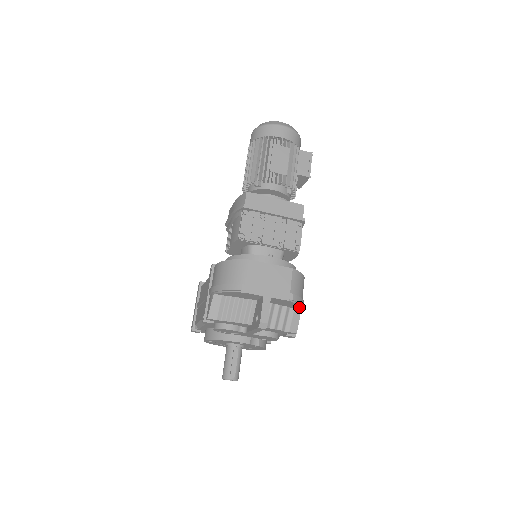
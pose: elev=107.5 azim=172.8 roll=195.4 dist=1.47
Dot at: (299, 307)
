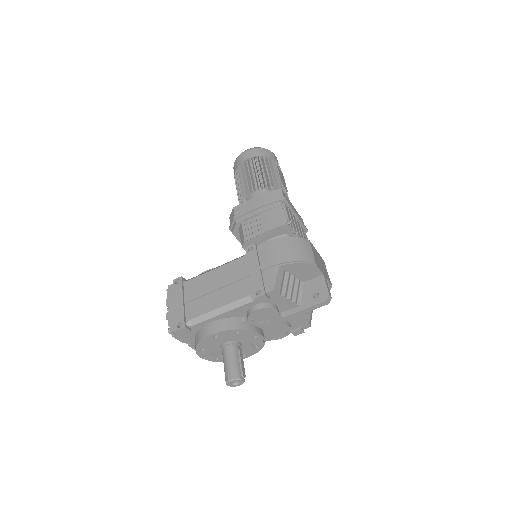
Dot at: occluded
